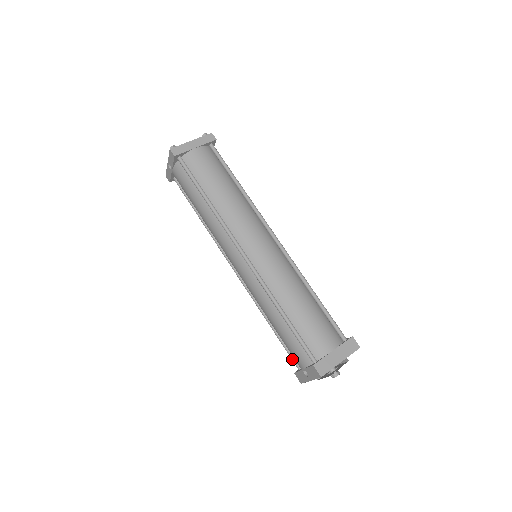
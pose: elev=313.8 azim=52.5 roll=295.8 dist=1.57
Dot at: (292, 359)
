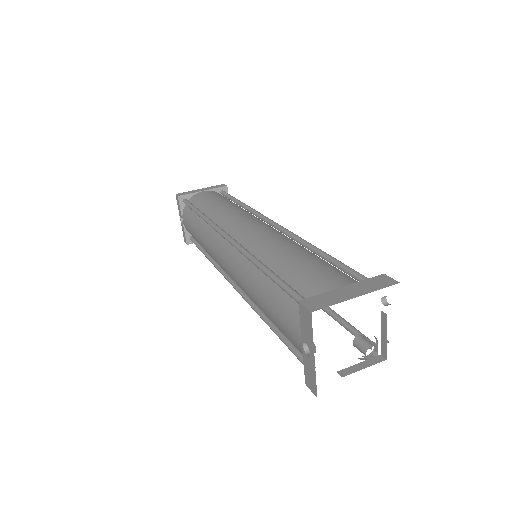
Dot at: (299, 359)
